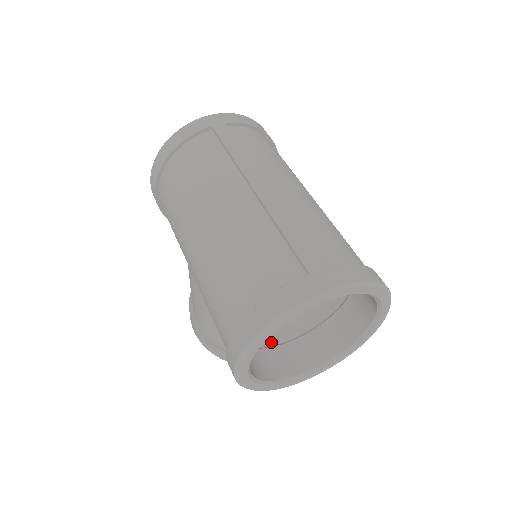
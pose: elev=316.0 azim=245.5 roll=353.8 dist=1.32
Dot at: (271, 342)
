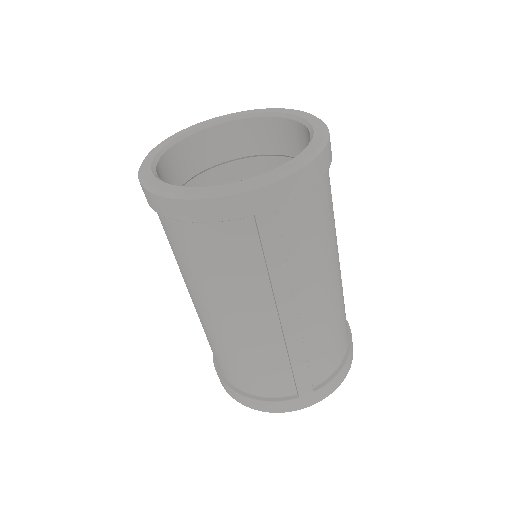
Dot at: occluded
